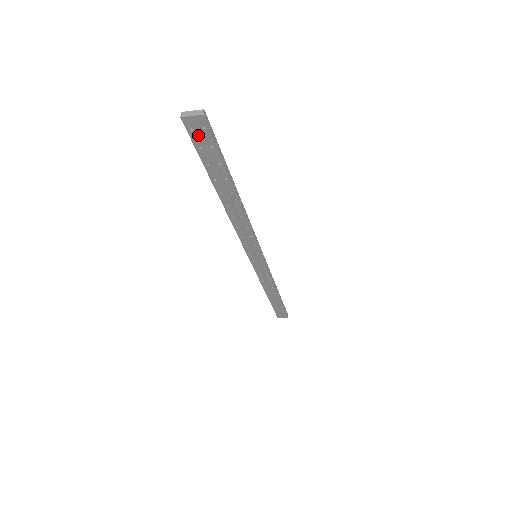
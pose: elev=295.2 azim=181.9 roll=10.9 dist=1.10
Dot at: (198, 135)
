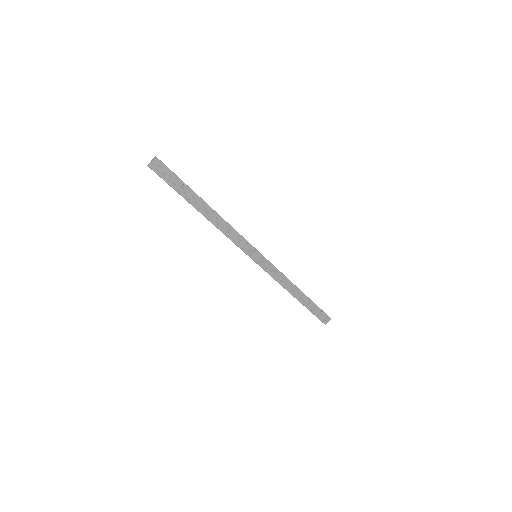
Dot at: (162, 172)
